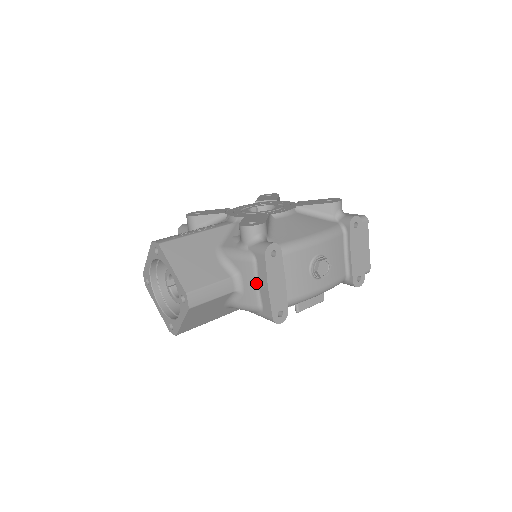
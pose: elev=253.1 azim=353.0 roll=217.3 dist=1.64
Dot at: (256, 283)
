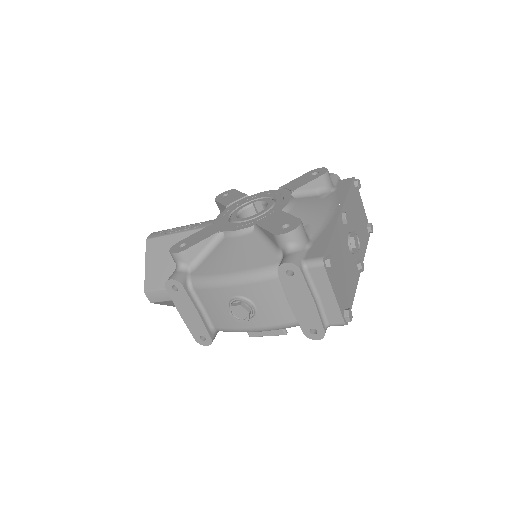
Dot at: occluded
